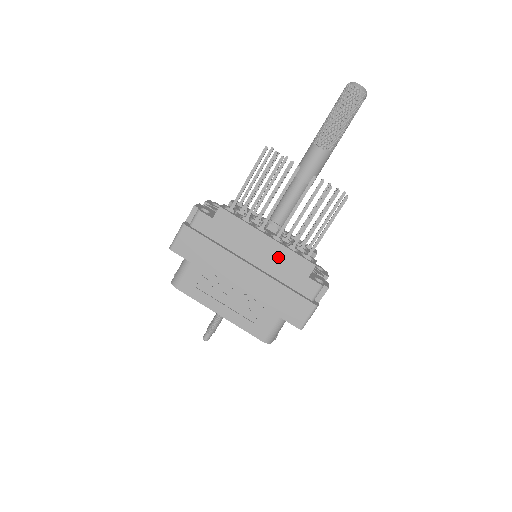
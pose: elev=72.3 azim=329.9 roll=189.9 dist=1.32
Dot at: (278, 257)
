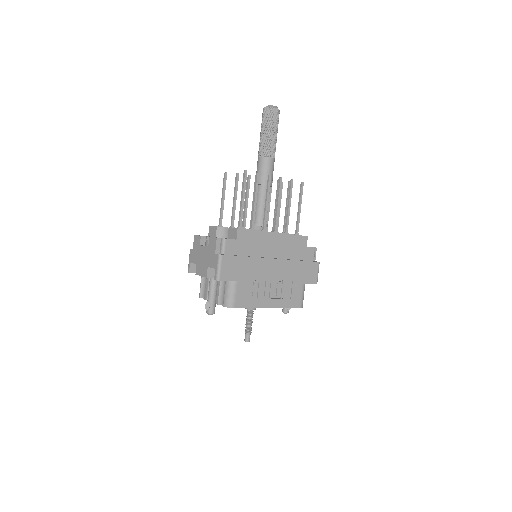
Dot at: (286, 244)
